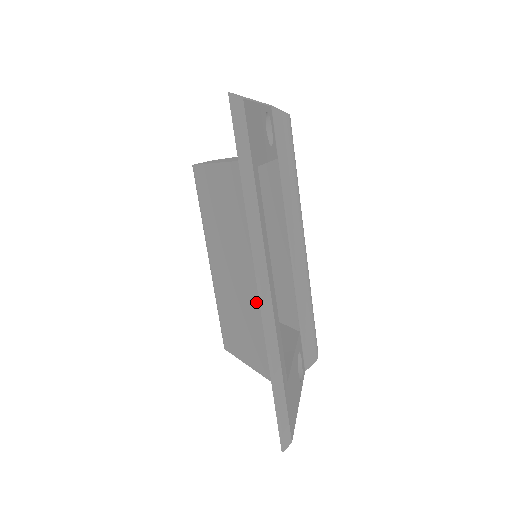
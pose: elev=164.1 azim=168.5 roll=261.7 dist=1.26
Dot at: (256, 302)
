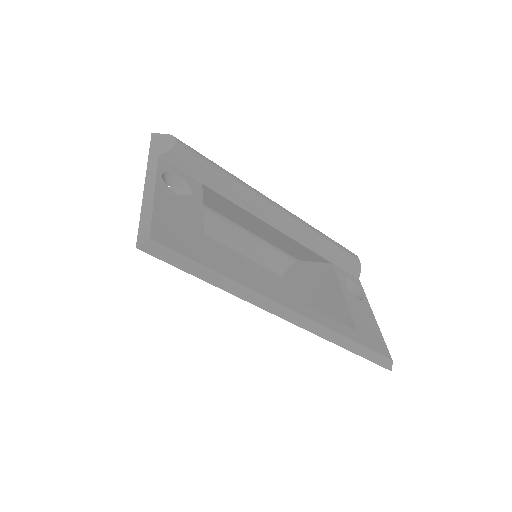
Dot at: occluded
